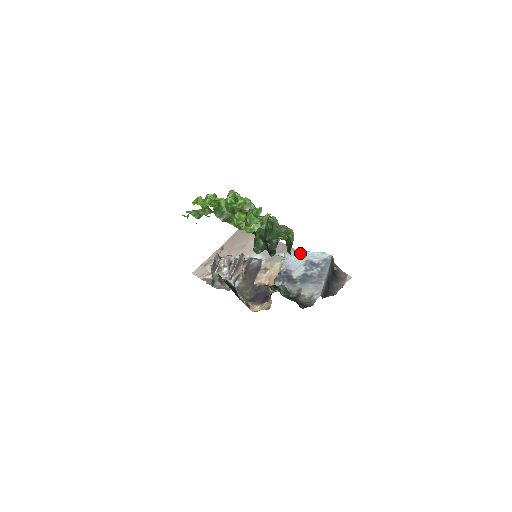
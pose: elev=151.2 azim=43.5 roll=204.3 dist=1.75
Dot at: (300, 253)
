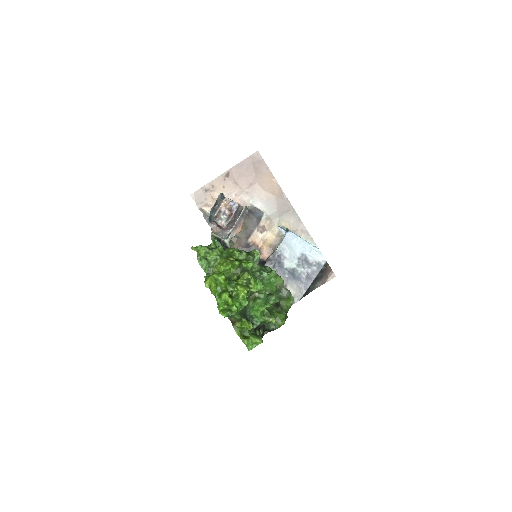
Dot at: (300, 241)
